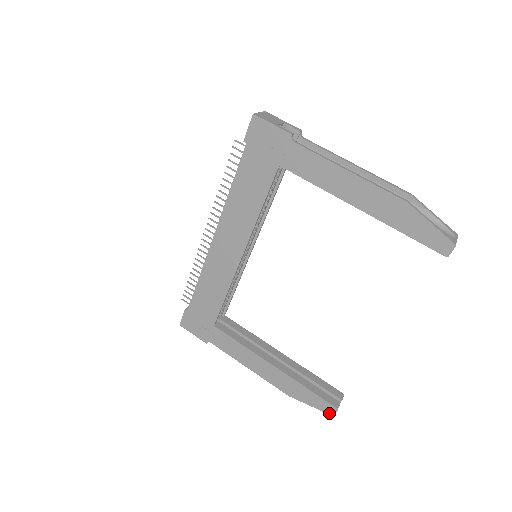
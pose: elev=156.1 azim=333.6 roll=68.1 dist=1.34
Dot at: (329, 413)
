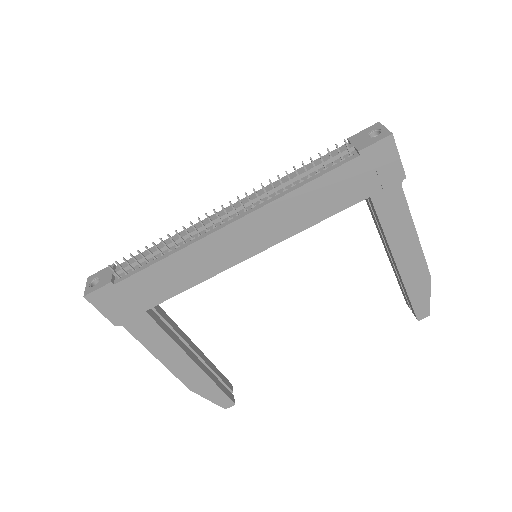
Dot at: (223, 407)
